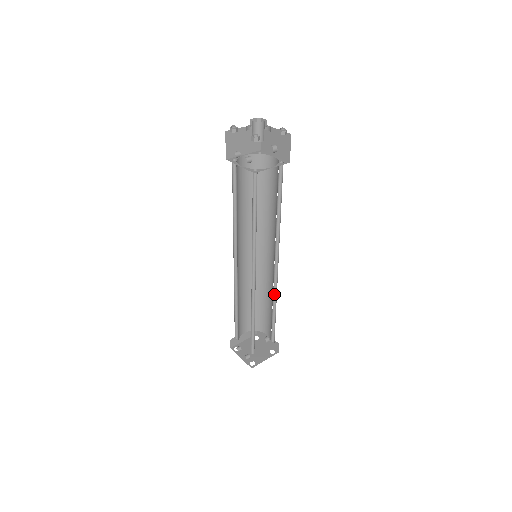
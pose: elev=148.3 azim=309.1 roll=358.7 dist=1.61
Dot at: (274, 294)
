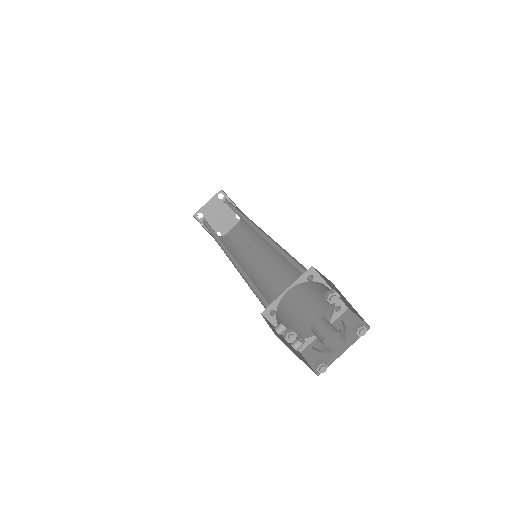
Dot at: occluded
